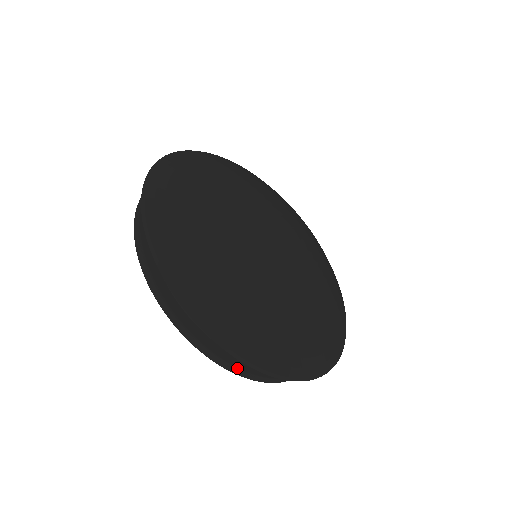
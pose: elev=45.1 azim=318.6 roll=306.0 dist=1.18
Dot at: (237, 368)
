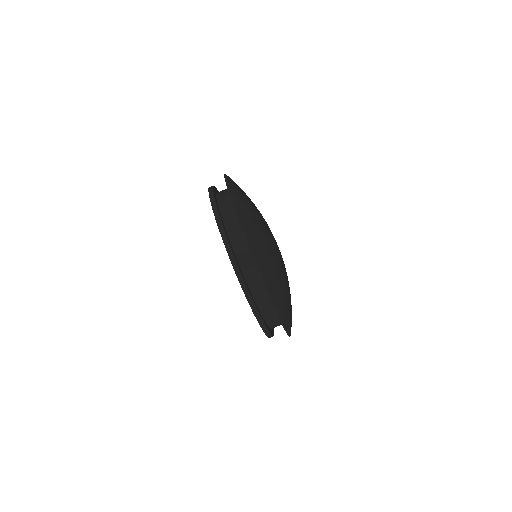
Dot at: (219, 213)
